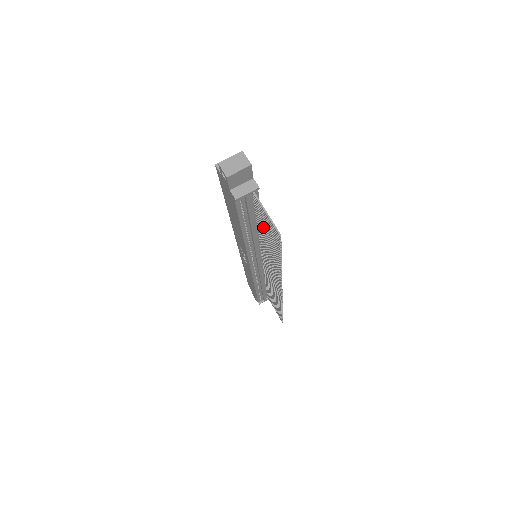
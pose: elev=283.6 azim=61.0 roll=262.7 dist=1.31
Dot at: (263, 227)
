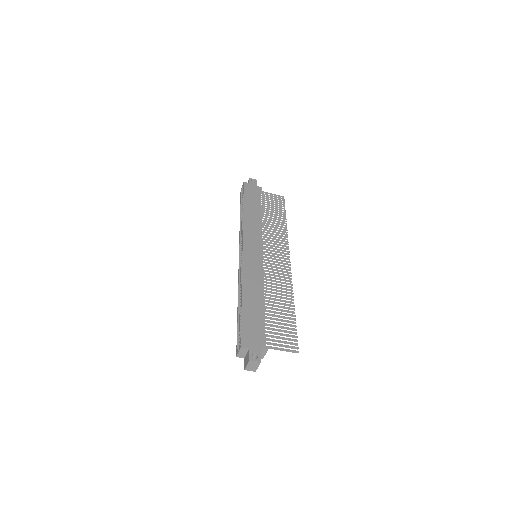
Dot at: (274, 323)
